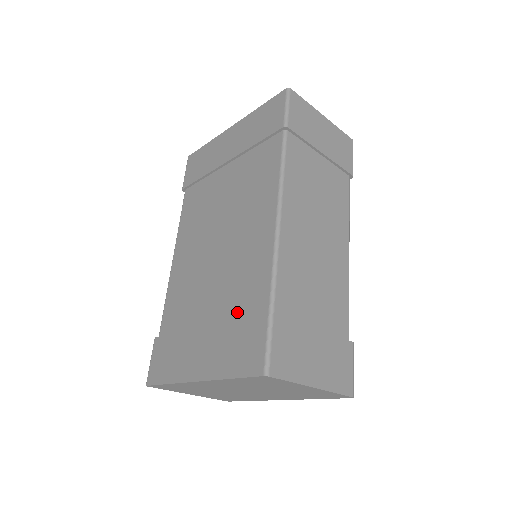
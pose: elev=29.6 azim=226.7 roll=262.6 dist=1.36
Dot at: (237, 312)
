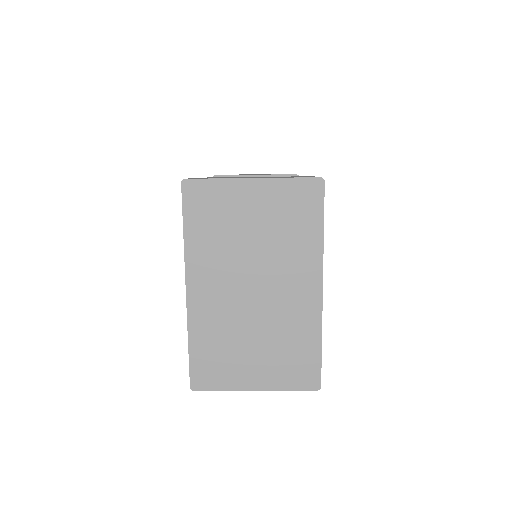
Dot at: occluded
